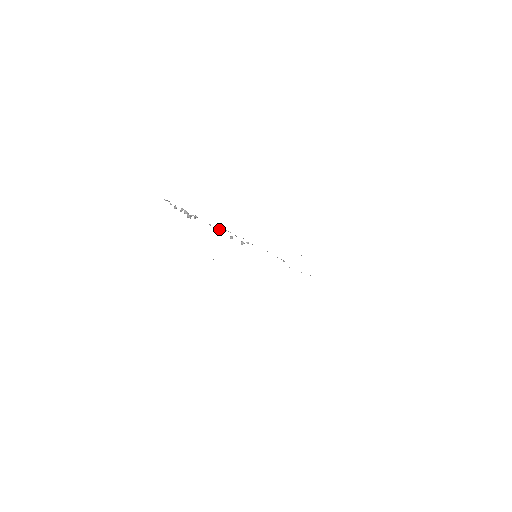
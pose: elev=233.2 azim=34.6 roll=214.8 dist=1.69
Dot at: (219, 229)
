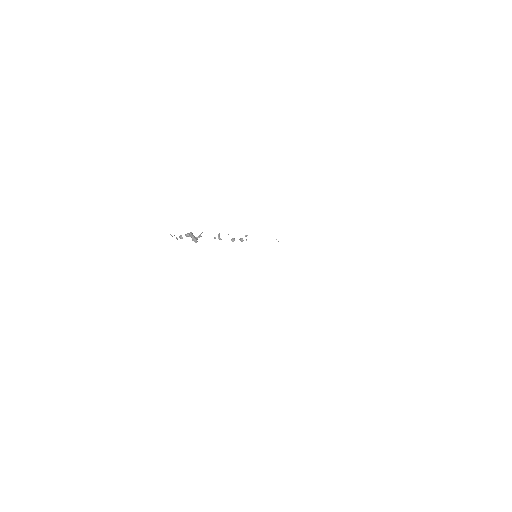
Dot at: occluded
